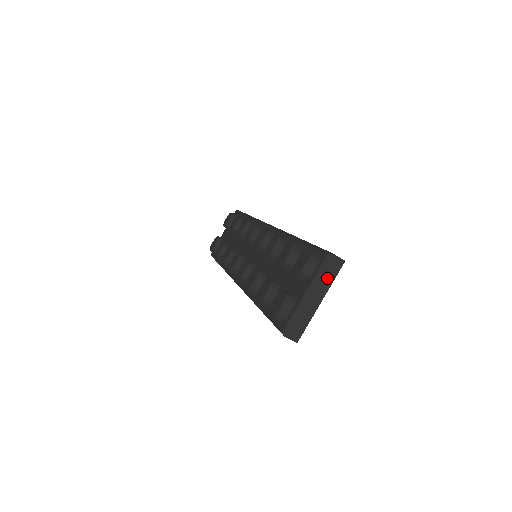
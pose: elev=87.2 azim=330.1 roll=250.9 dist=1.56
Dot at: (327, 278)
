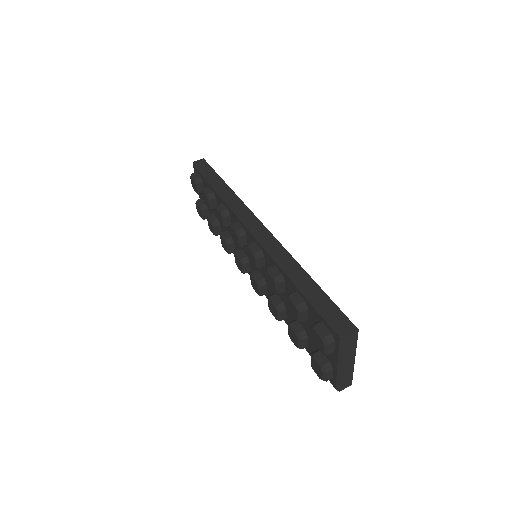
Dot at: (350, 348)
